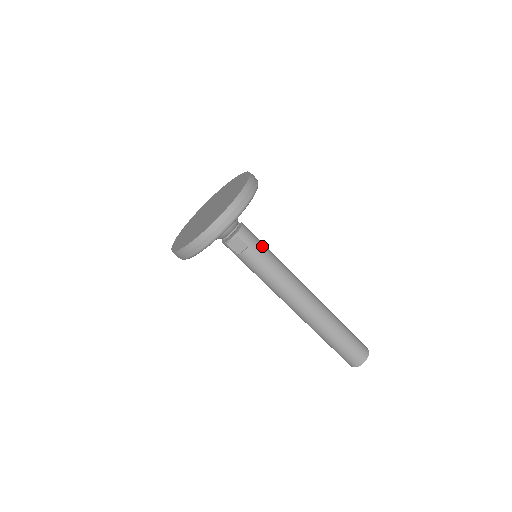
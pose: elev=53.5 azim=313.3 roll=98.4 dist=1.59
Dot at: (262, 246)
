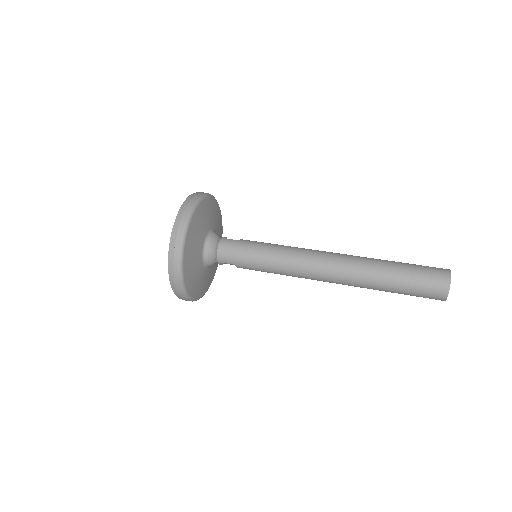
Dot at: (247, 256)
